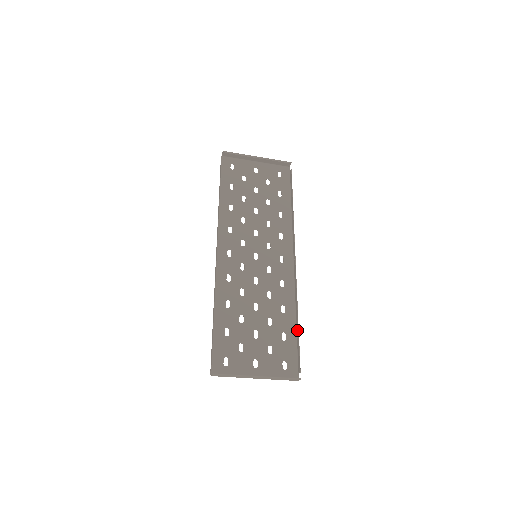
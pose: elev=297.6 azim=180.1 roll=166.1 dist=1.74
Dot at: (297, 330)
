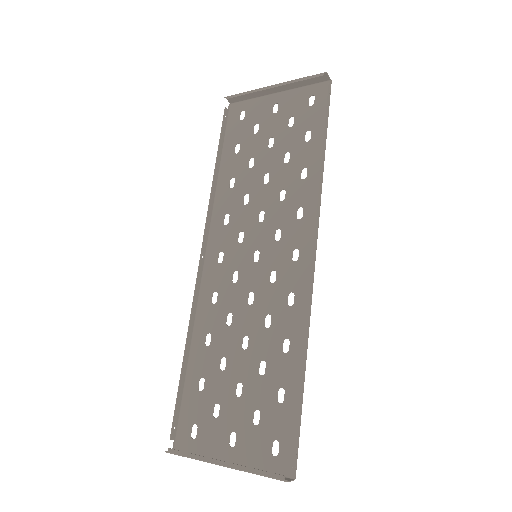
Dot at: (301, 386)
